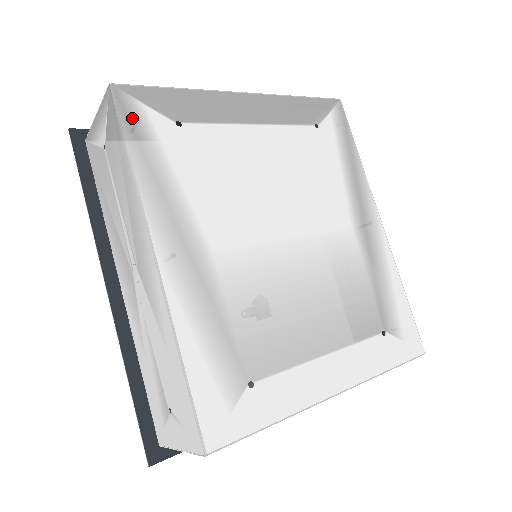
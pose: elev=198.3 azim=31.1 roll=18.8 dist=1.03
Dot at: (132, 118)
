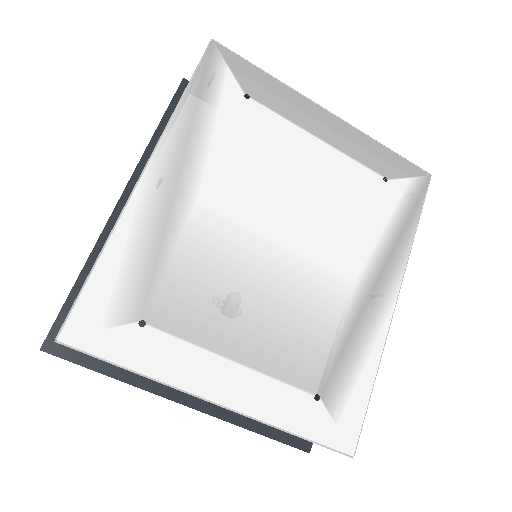
Dot at: (210, 70)
